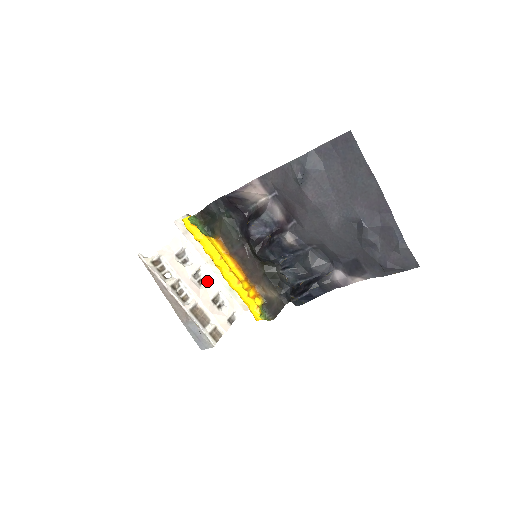
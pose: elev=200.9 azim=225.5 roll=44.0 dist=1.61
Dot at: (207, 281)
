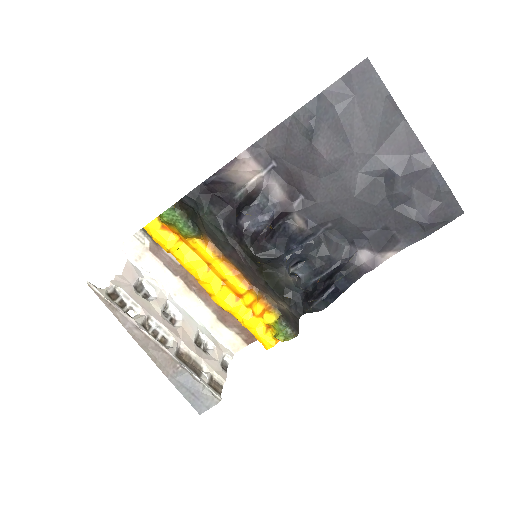
Dot at: (180, 319)
